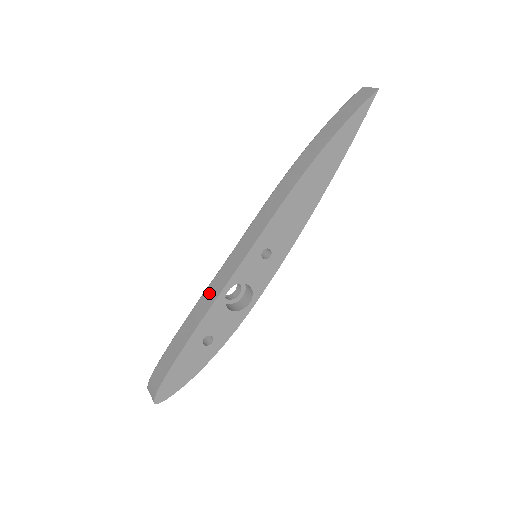
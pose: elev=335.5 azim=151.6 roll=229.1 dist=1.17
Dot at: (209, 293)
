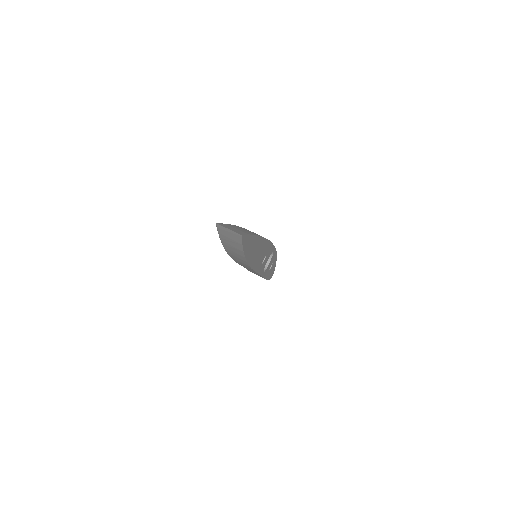
Dot at: occluded
